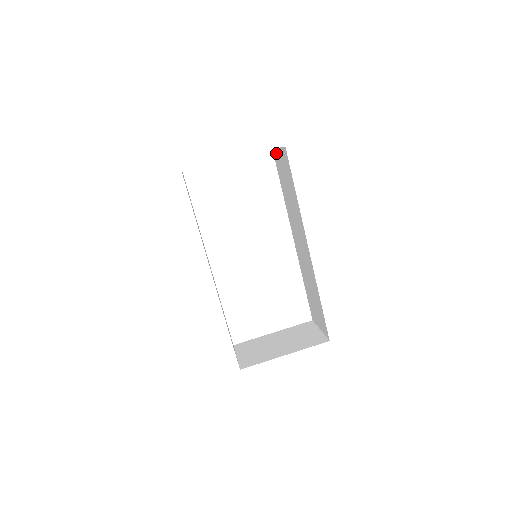
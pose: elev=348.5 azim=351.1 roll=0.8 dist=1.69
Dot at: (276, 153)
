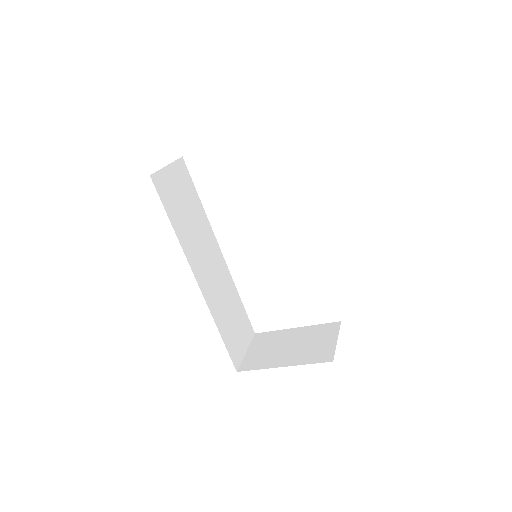
Dot at: occluded
